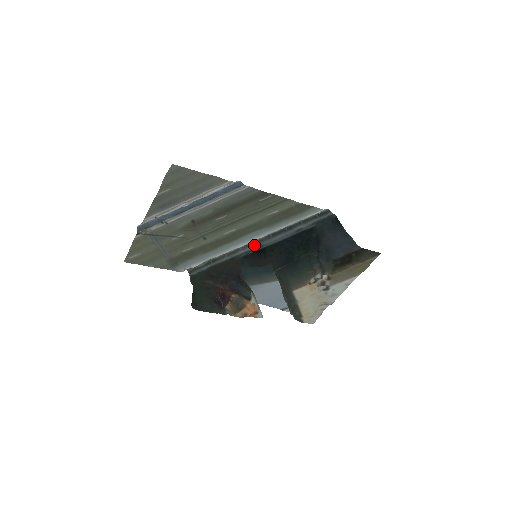
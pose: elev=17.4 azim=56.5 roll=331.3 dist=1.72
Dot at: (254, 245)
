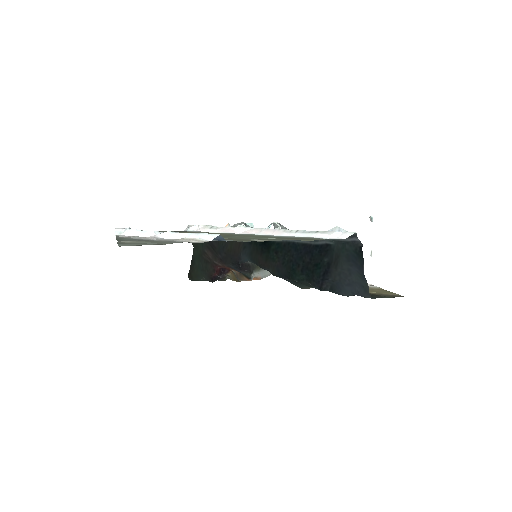
Dot at: occluded
